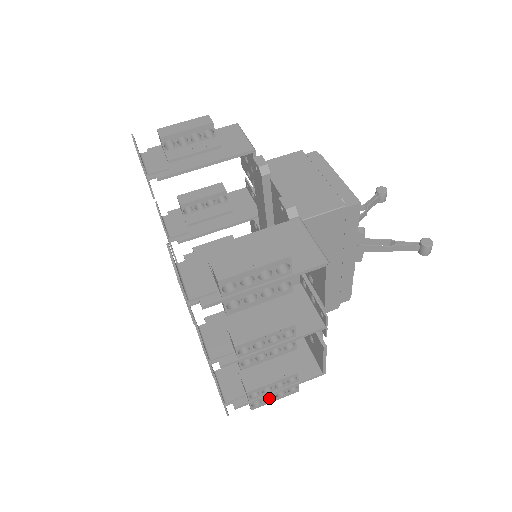
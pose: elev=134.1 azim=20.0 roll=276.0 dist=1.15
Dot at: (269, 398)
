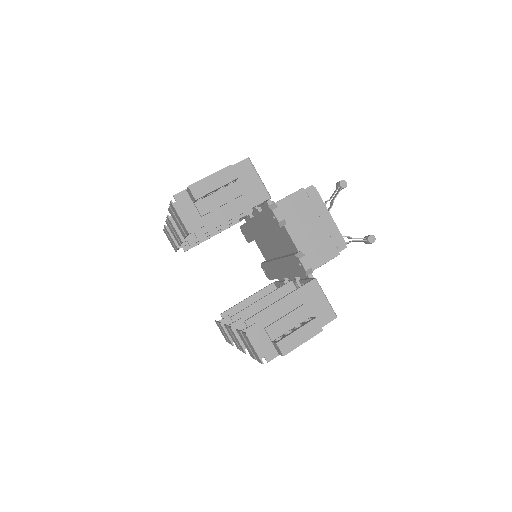
Dot at: occluded
